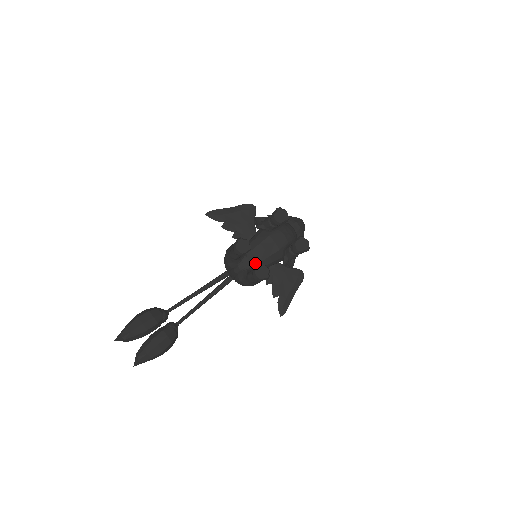
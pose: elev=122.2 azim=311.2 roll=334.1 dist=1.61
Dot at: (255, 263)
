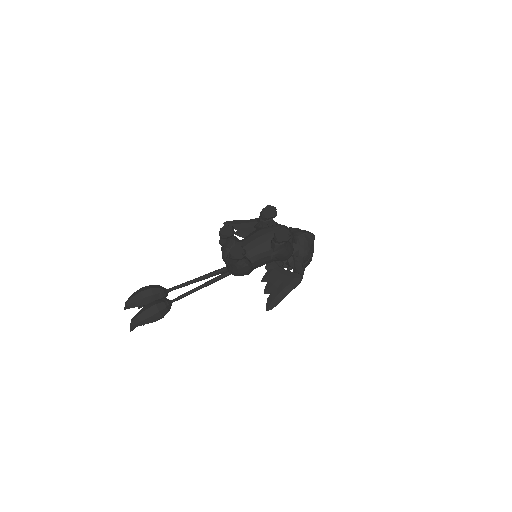
Dot at: occluded
